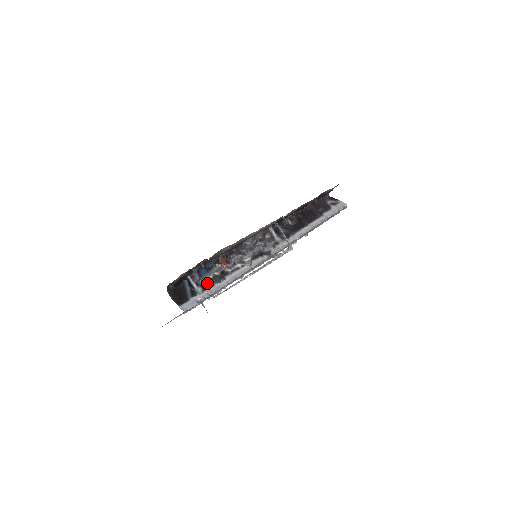
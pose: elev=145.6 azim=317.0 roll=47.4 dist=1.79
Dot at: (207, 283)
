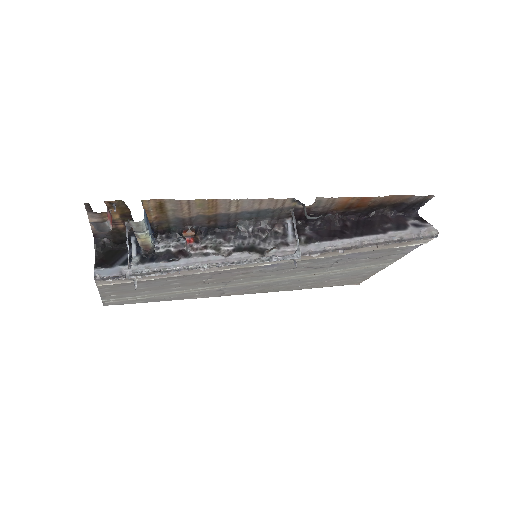
Dot at: (153, 257)
